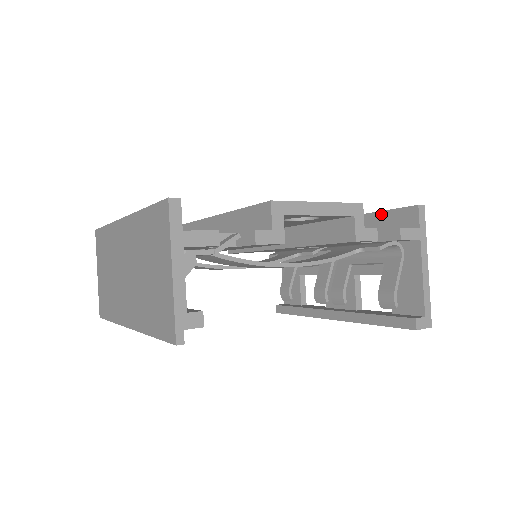
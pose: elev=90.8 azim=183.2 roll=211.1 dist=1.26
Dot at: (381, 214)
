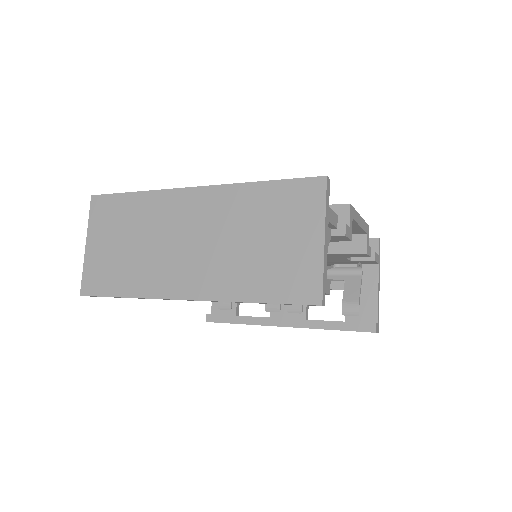
Dot at: occluded
